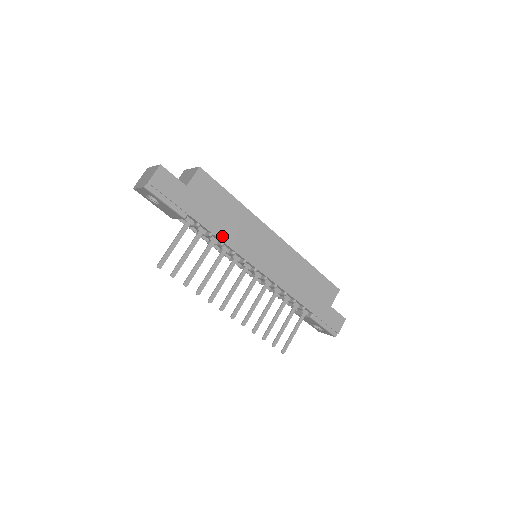
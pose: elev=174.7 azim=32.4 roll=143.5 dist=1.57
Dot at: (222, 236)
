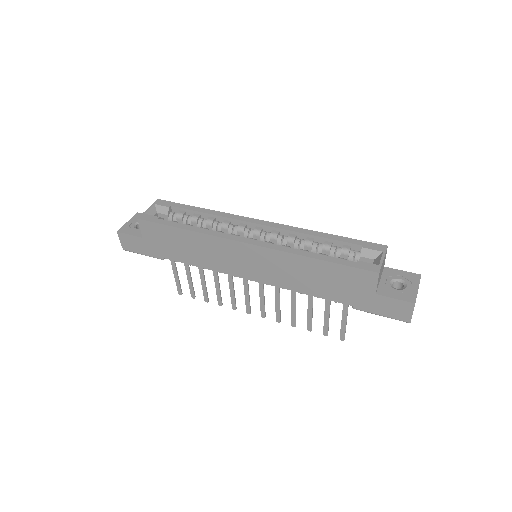
Dot at: (197, 263)
